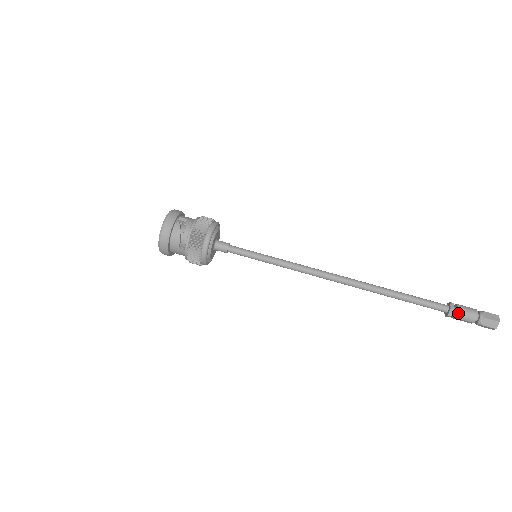
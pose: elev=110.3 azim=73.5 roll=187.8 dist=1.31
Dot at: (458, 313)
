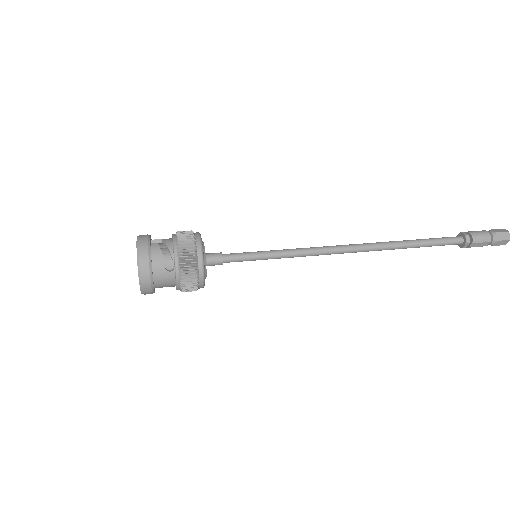
Dot at: (473, 237)
